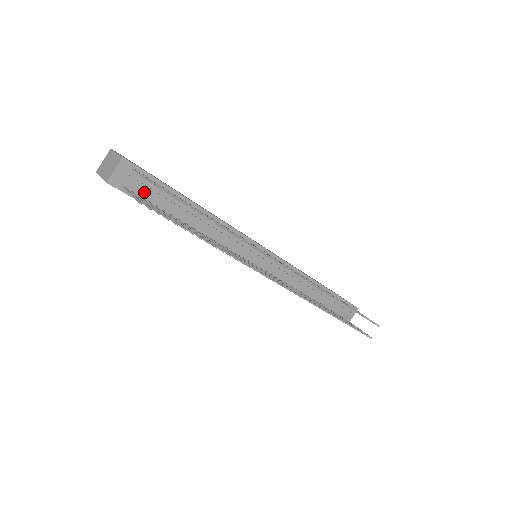
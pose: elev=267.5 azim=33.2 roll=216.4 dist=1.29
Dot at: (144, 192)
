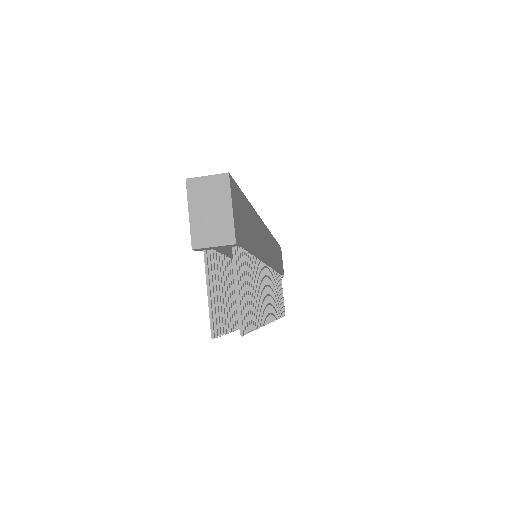
Dot at: occluded
